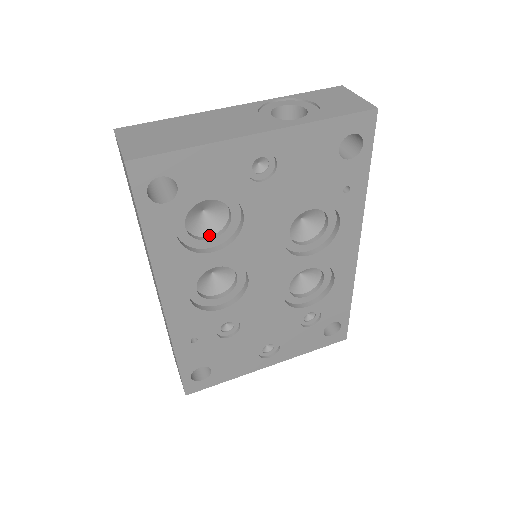
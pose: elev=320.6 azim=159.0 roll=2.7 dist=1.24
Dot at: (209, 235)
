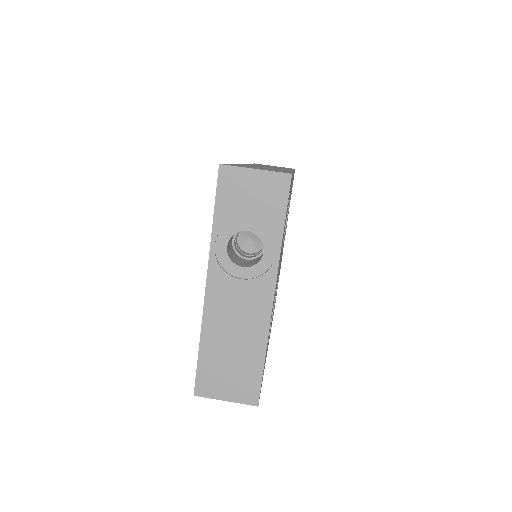
Dot at: occluded
